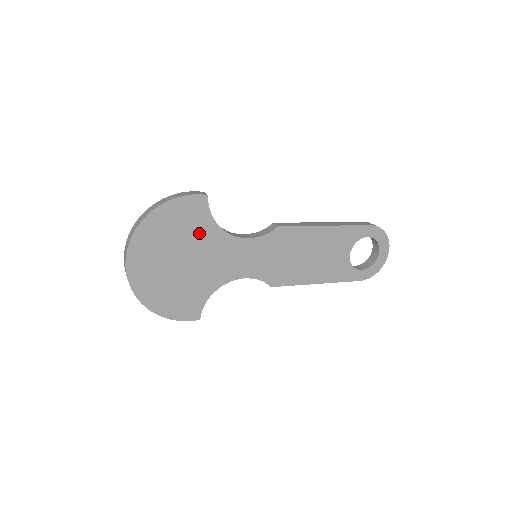
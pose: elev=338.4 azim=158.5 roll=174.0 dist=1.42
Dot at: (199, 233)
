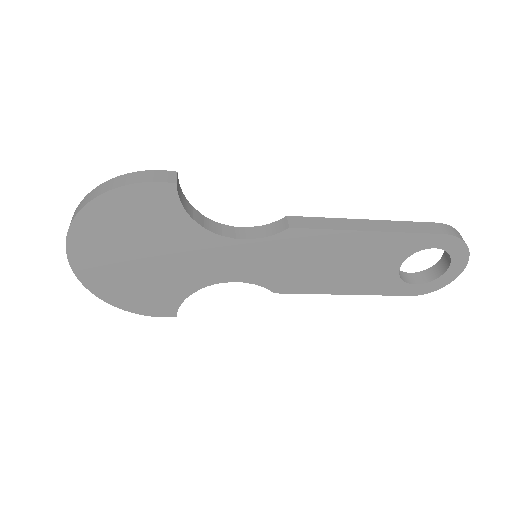
Dot at: (167, 229)
